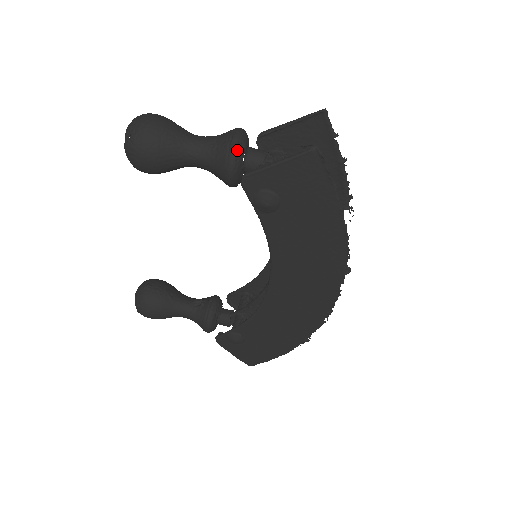
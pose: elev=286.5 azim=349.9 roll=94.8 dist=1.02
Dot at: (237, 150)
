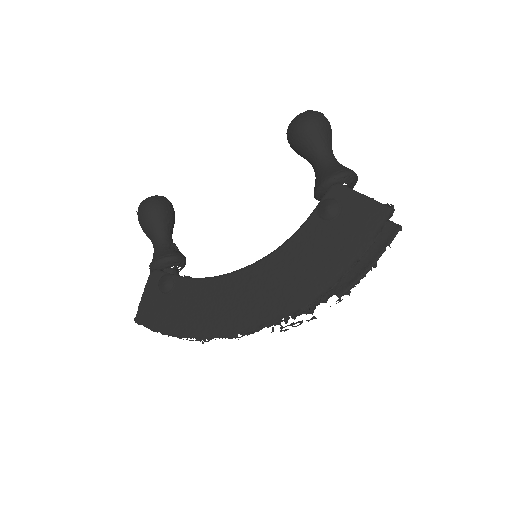
Dot at: (349, 175)
